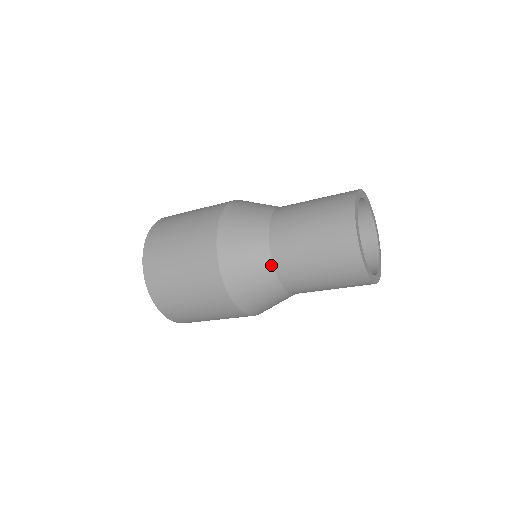
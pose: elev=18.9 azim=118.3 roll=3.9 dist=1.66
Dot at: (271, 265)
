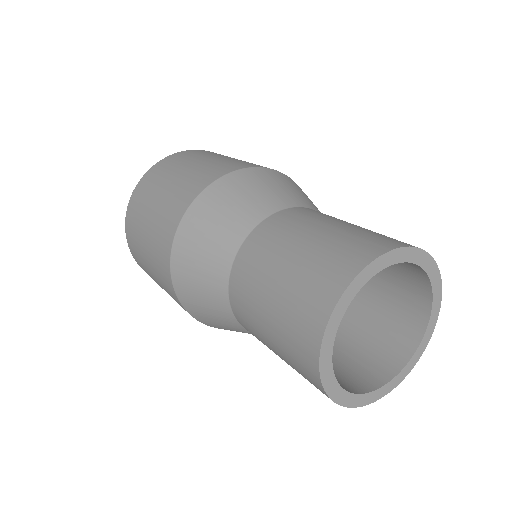
Dot at: (231, 312)
